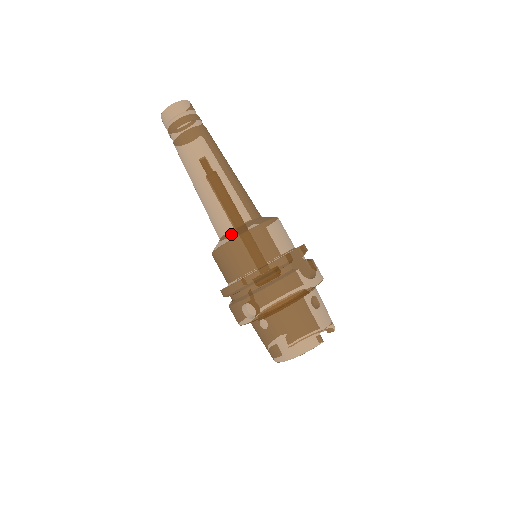
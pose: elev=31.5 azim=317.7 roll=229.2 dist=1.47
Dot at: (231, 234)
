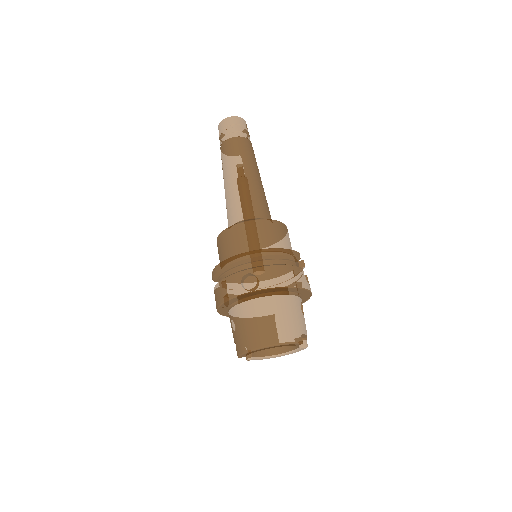
Dot at: (252, 219)
